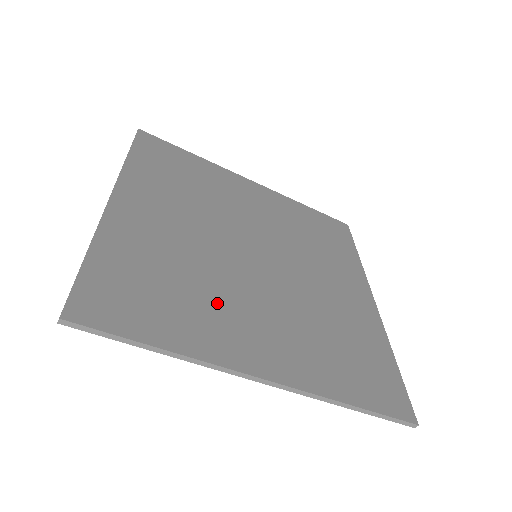
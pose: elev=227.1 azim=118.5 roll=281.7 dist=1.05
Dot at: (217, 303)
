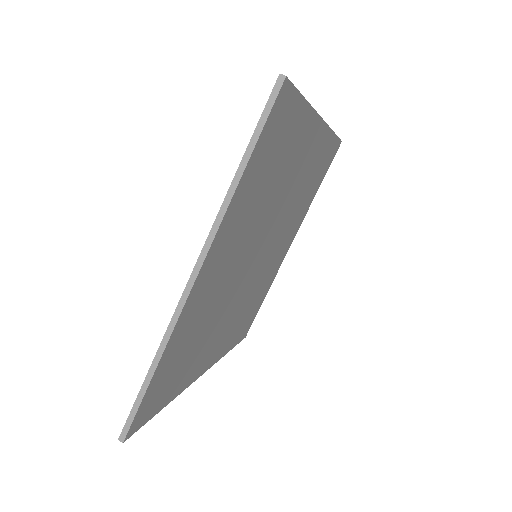
Dot at: (209, 340)
